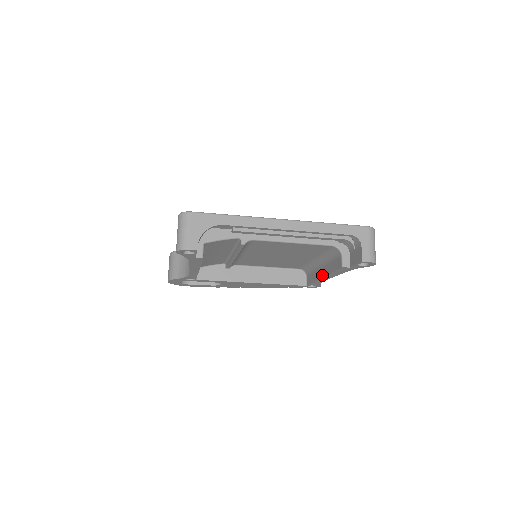
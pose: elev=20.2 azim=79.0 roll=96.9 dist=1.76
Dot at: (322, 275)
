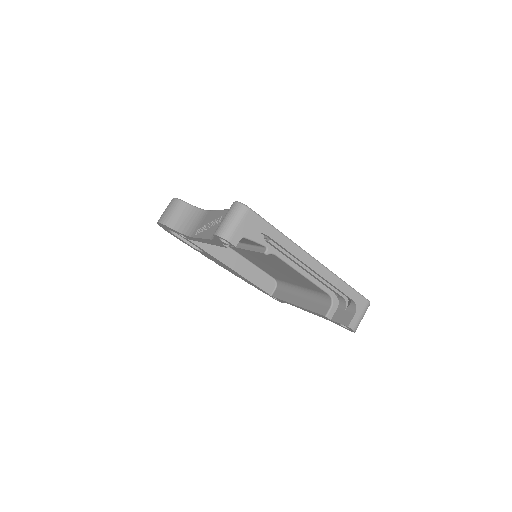
Dot at: (297, 303)
